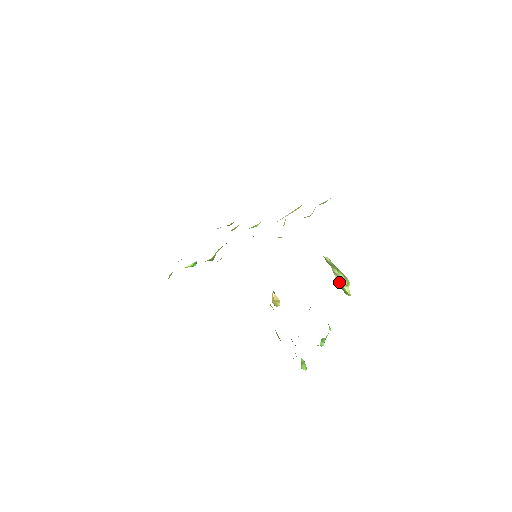
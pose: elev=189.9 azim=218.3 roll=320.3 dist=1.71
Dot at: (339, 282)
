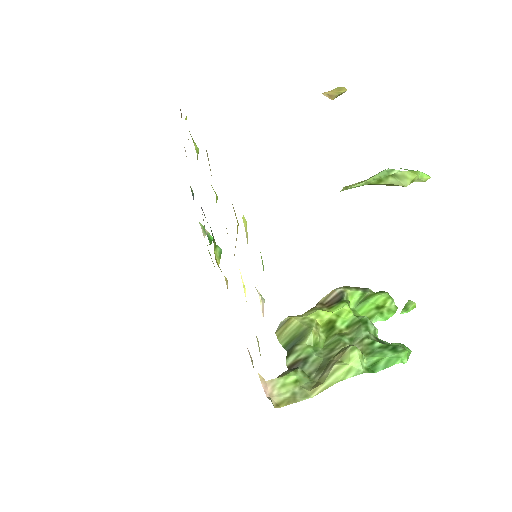
Dot at: occluded
